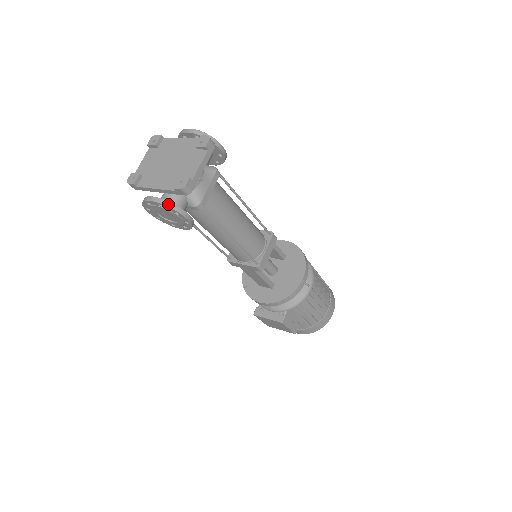
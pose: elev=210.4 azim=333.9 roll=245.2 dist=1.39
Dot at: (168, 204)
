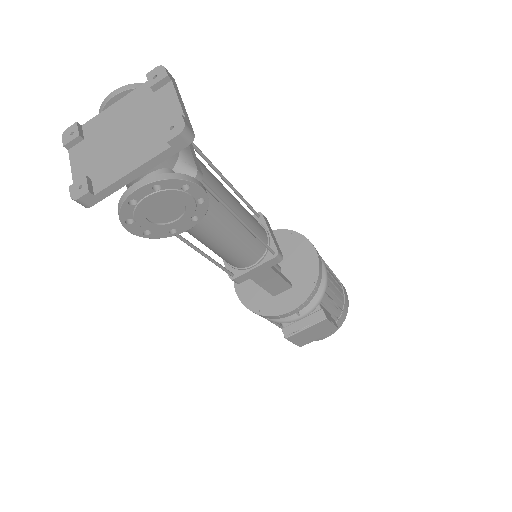
Dot at: (168, 176)
